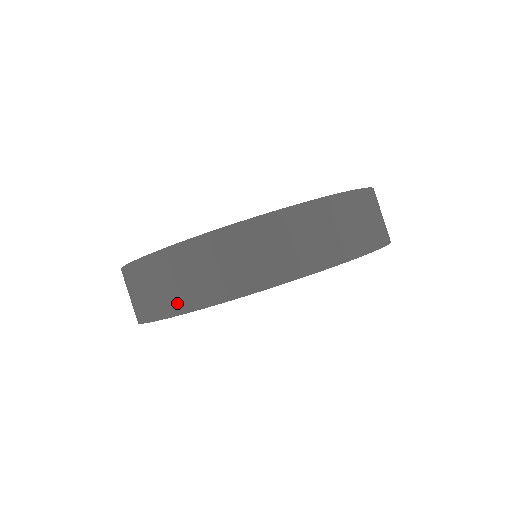
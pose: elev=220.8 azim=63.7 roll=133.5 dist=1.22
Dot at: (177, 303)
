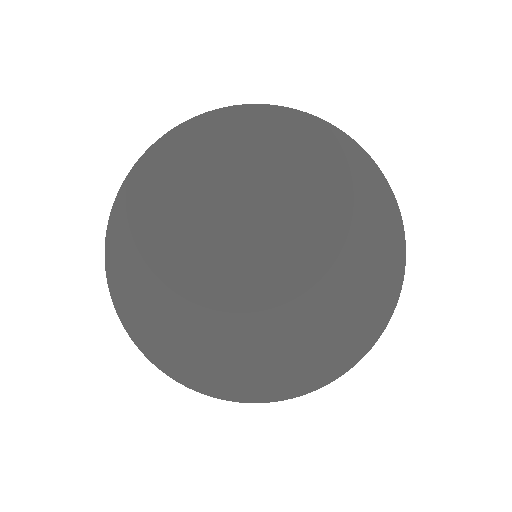
Dot at: occluded
